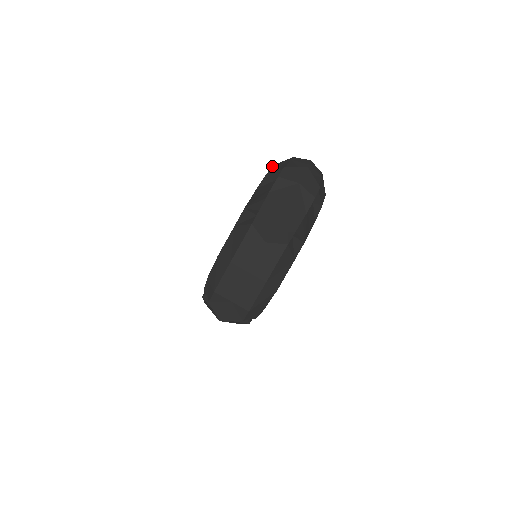
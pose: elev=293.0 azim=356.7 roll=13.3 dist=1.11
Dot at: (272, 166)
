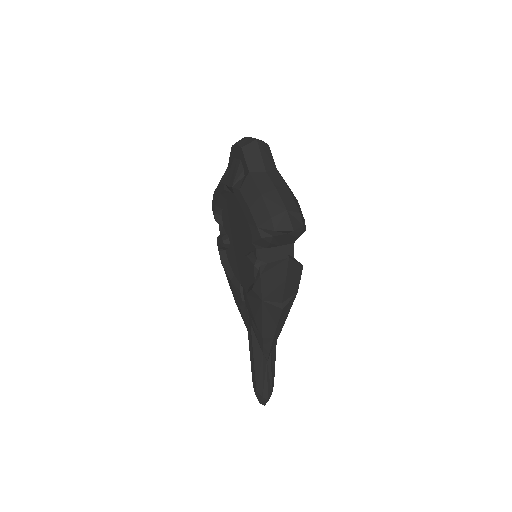
Dot at: (214, 191)
